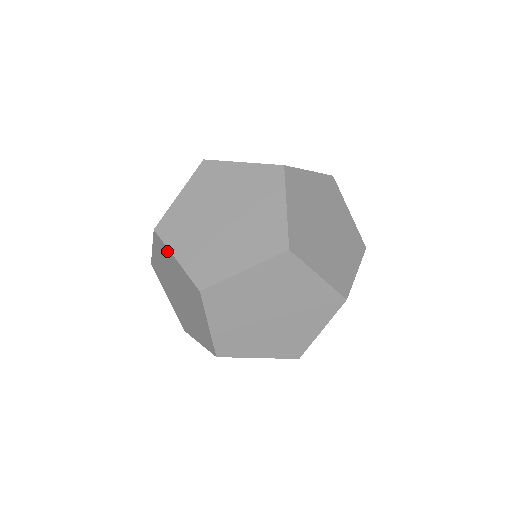
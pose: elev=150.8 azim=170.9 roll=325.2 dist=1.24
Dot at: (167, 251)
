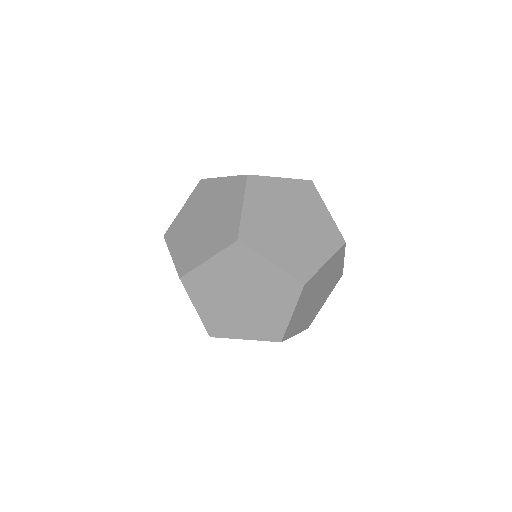
Dot at: (188, 295)
